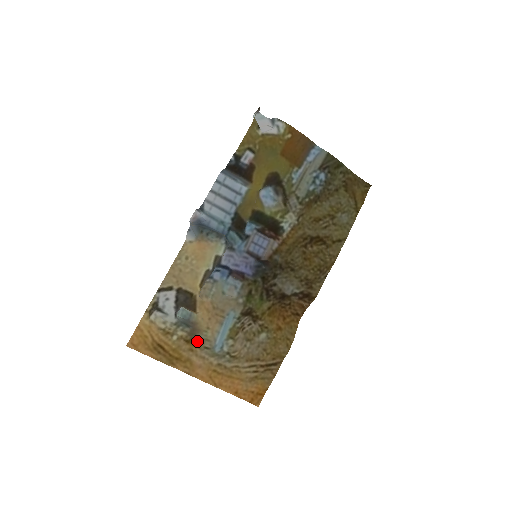
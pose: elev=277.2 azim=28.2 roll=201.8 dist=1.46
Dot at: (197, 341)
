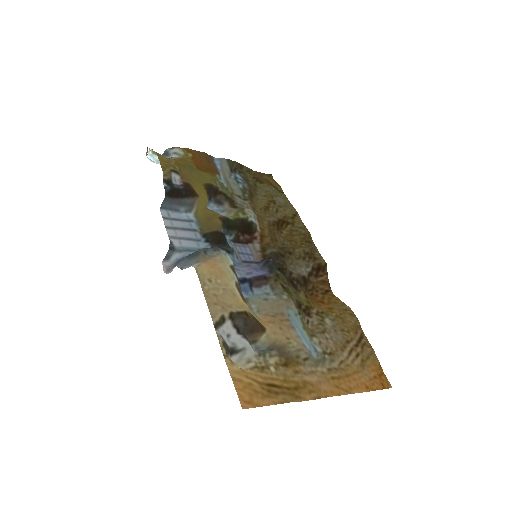
Dot at: (293, 358)
